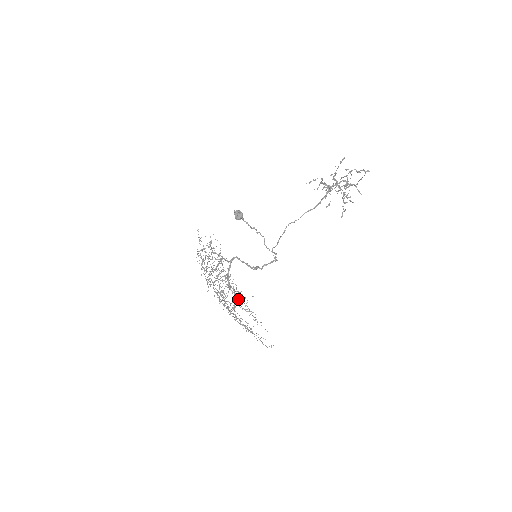
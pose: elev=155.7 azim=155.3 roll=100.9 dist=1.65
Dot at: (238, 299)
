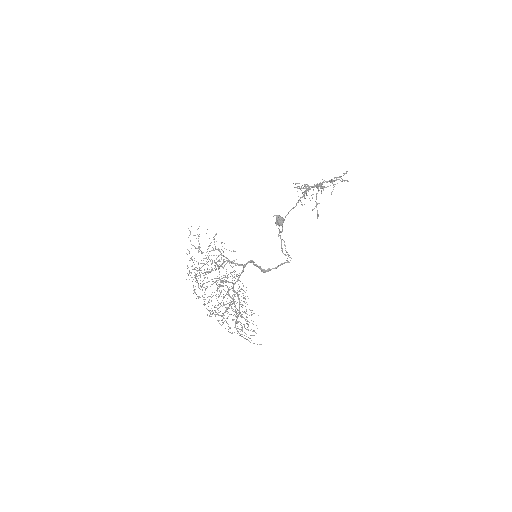
Dot at: (234, 303)
